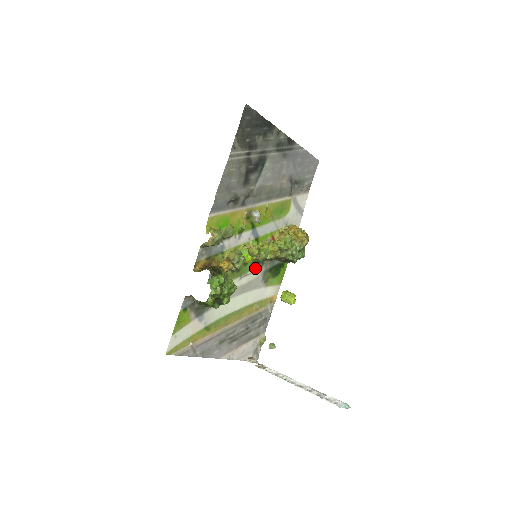
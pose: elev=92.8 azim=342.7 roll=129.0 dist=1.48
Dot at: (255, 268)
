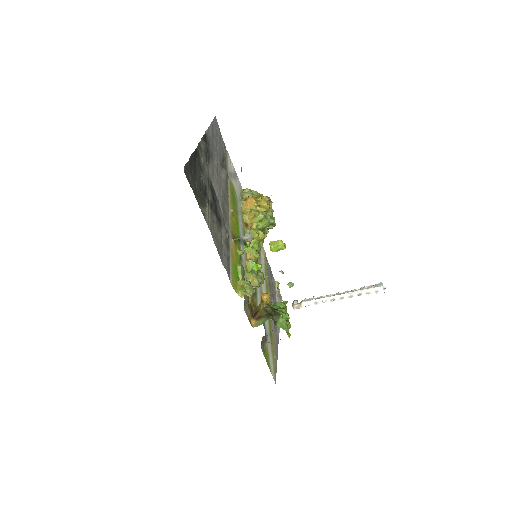
Dot at: occluded
